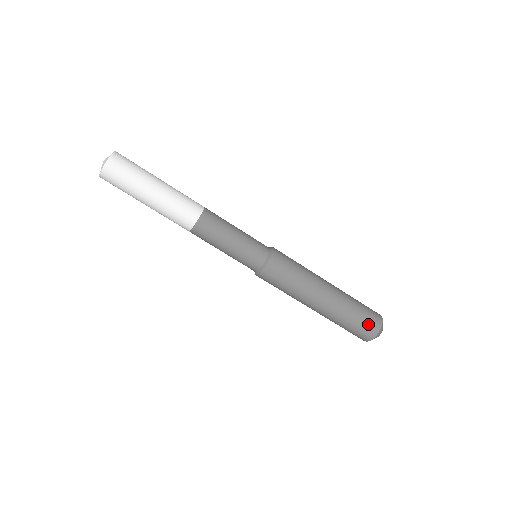
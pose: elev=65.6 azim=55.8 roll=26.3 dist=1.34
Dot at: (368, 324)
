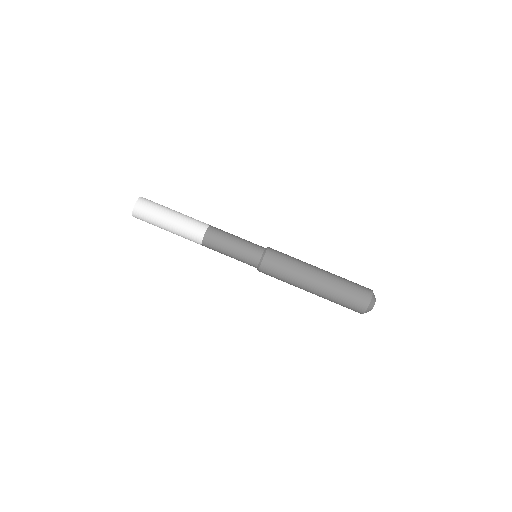
Dot at: (360, 293)
